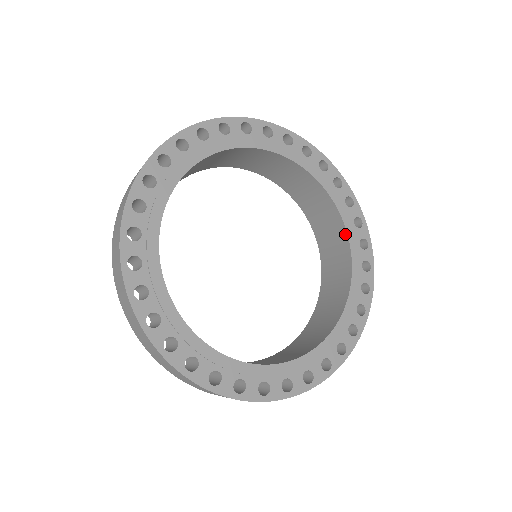
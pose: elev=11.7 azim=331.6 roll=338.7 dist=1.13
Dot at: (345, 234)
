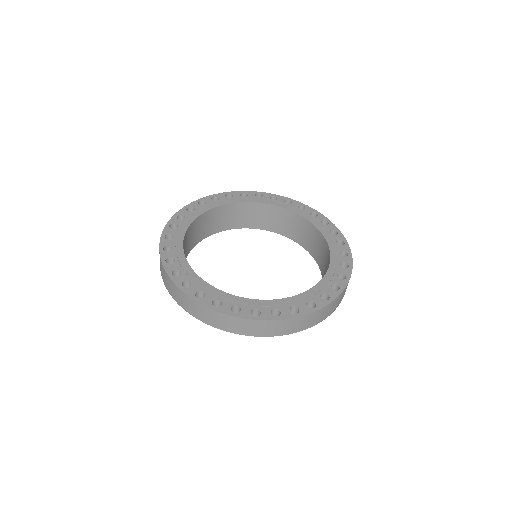
Dot at: (317, 230)
